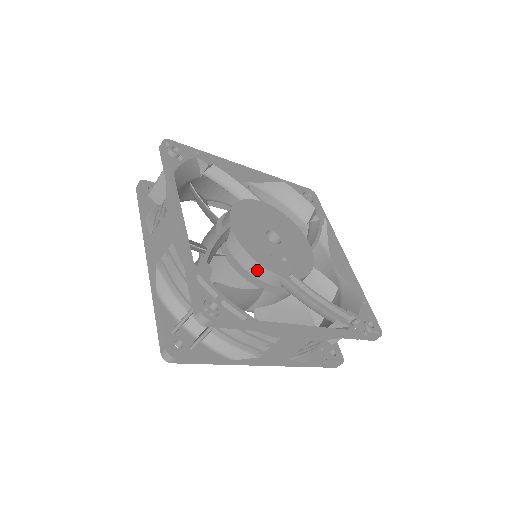
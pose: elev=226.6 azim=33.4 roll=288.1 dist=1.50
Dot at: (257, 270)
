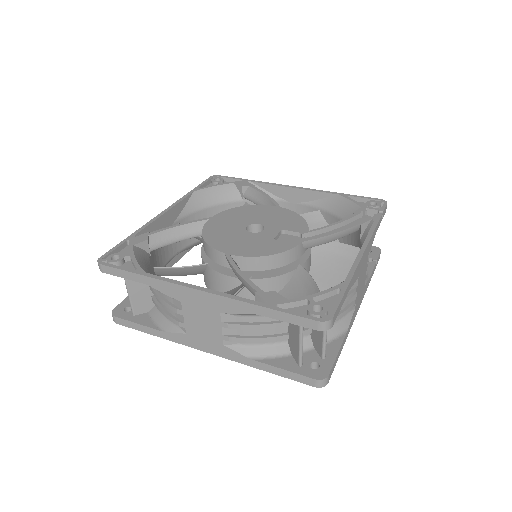
Dot at: (284, 259)
